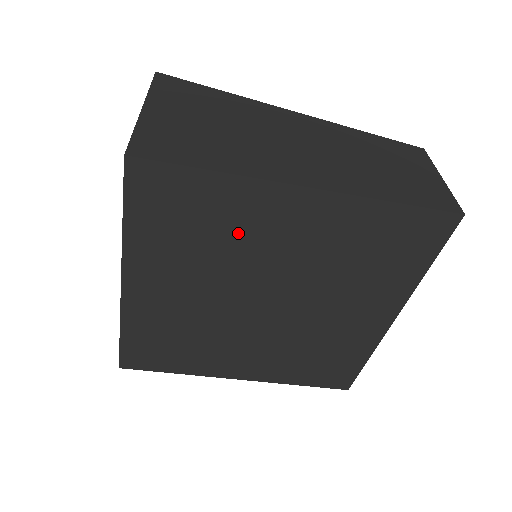
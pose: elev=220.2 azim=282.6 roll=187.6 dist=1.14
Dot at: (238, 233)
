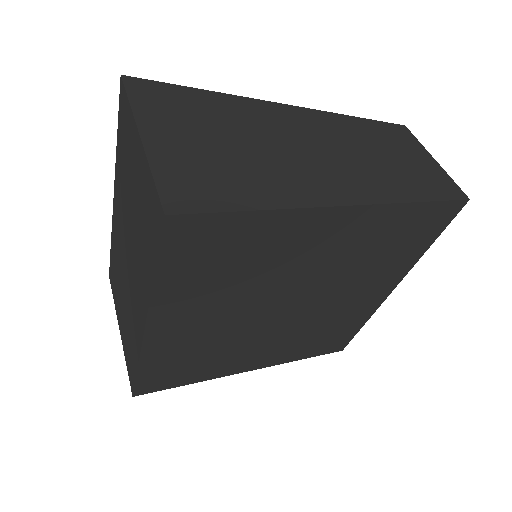
Dot at: (272, 258)
